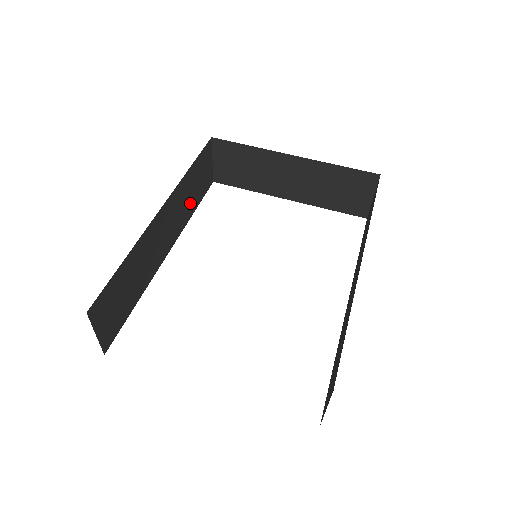
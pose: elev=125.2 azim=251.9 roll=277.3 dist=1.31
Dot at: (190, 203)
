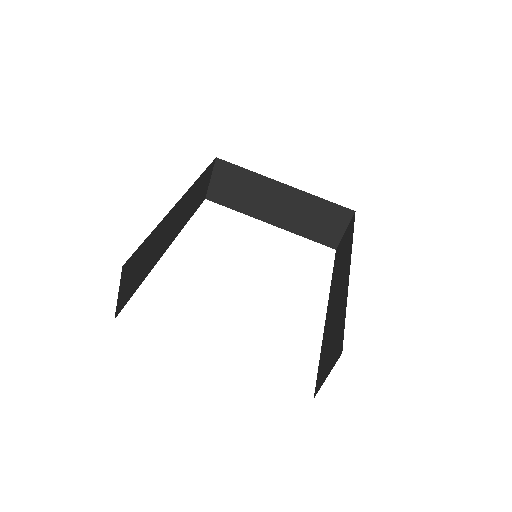
Dot at: (191, 208)
